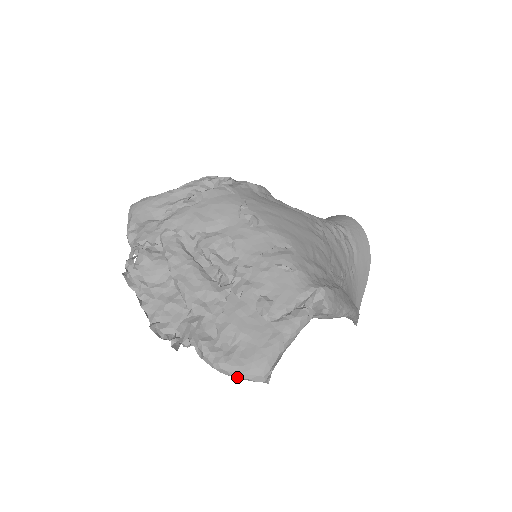
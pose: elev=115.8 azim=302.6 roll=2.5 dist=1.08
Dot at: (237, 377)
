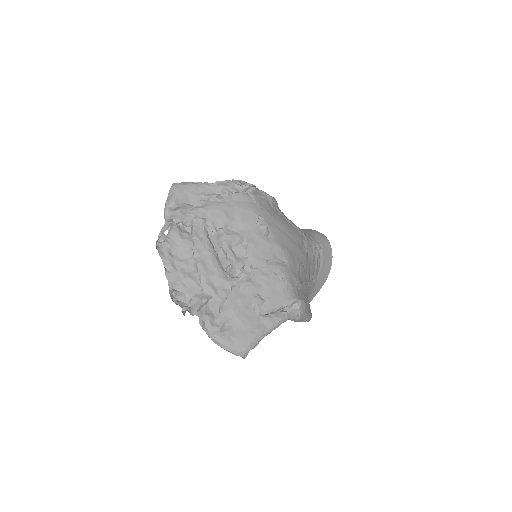
Dot at: (225, 349)
